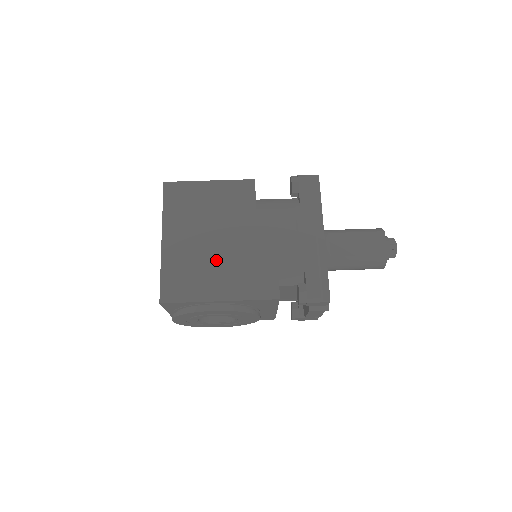
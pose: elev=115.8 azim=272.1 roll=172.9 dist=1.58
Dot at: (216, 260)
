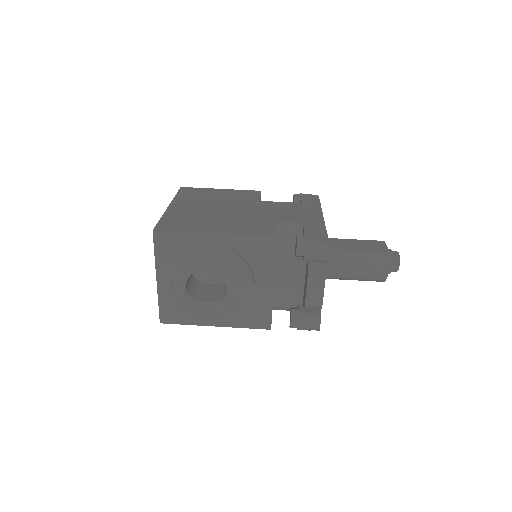
Dot at: (217, 217)
